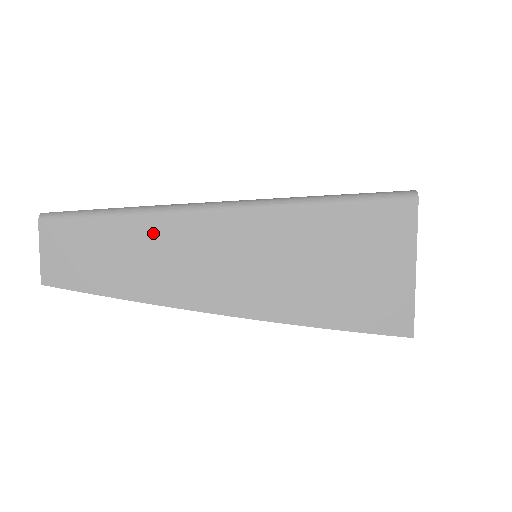
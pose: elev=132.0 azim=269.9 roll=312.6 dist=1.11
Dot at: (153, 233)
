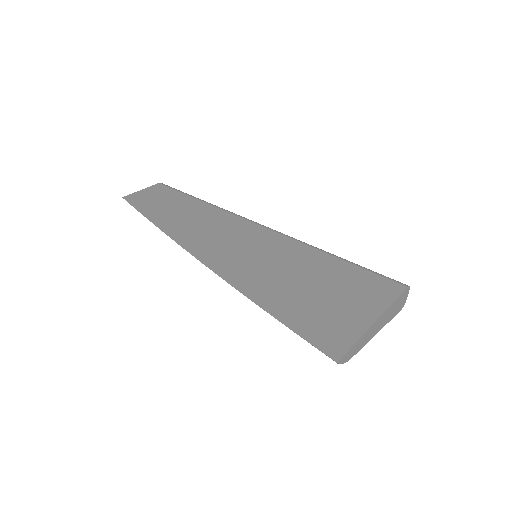
Dot at: (208, 212)
